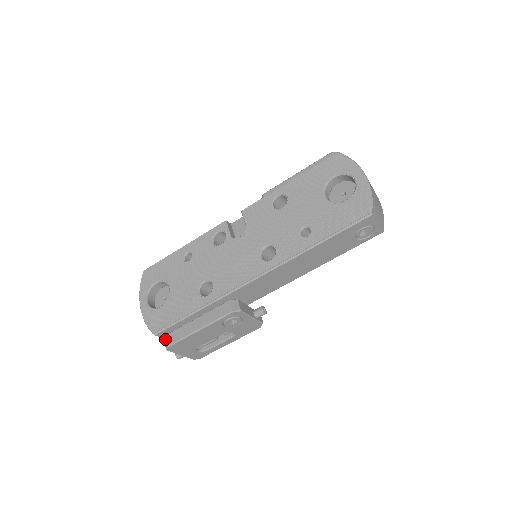
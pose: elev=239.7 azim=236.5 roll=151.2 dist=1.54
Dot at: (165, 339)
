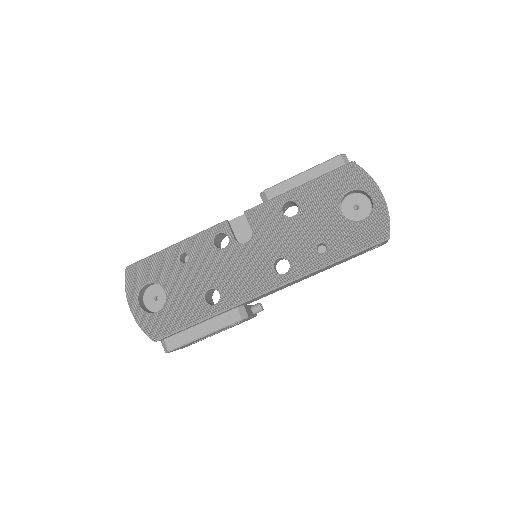
Dot at: (164, 343)
